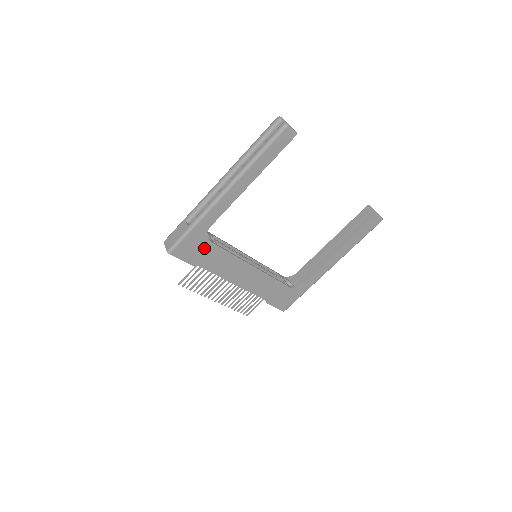
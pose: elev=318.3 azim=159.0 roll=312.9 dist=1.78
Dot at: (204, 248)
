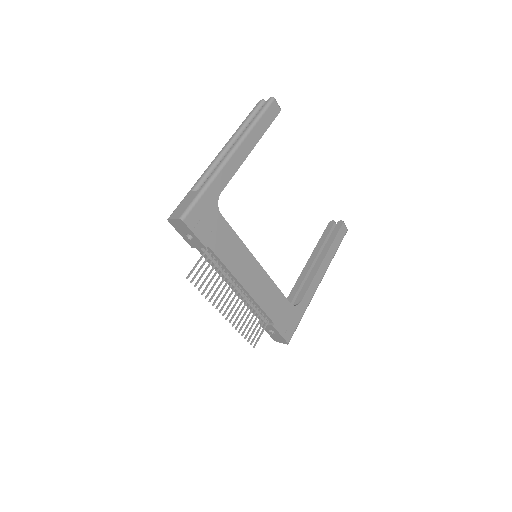
Dot at: (215, 222)
